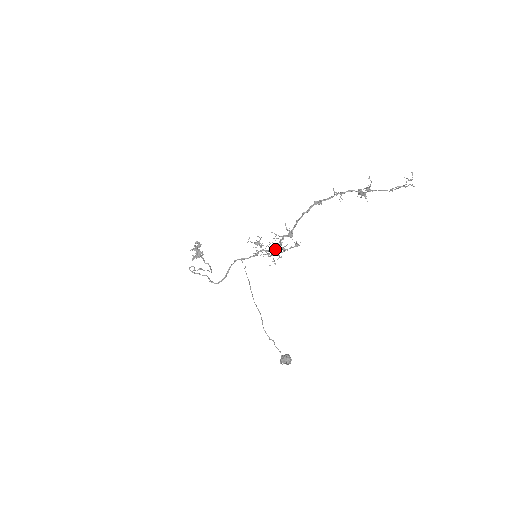
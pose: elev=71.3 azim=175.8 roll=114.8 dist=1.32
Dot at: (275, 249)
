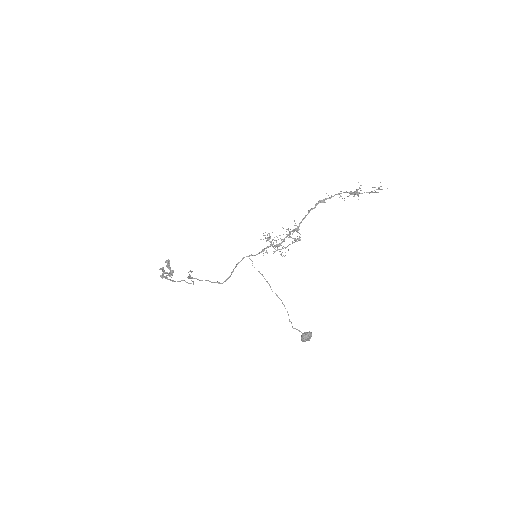
Dot at: occluded
